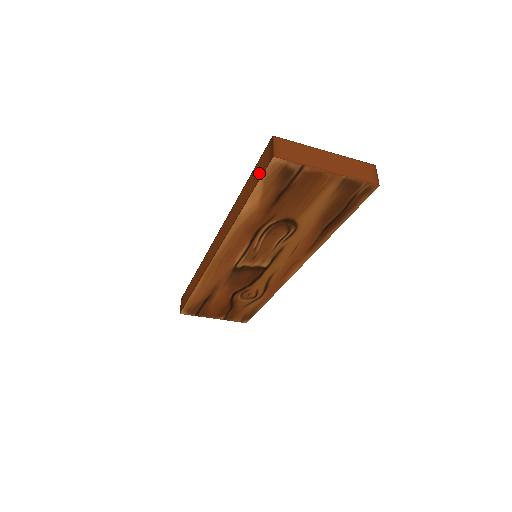
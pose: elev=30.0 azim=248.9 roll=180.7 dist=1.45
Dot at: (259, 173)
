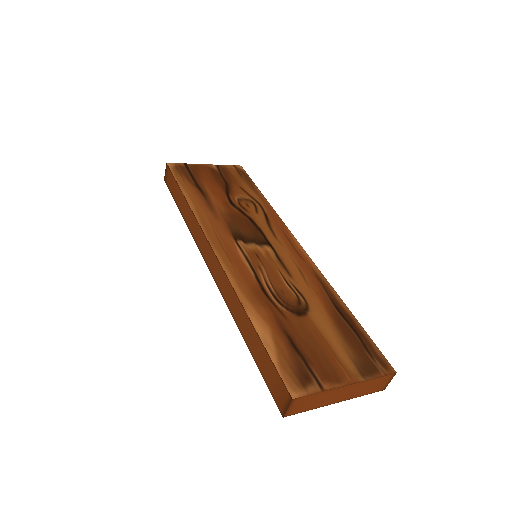
Dot at: (268, 378)
